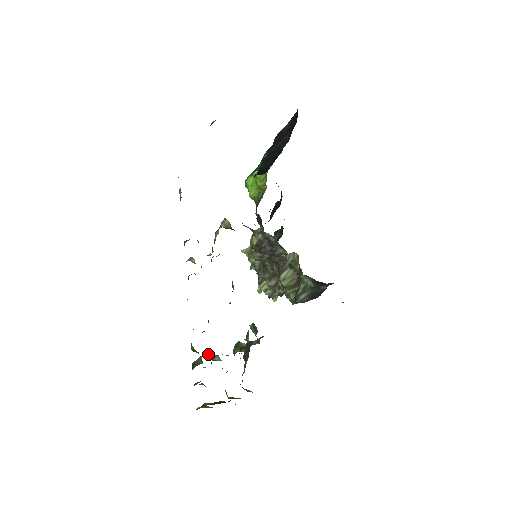
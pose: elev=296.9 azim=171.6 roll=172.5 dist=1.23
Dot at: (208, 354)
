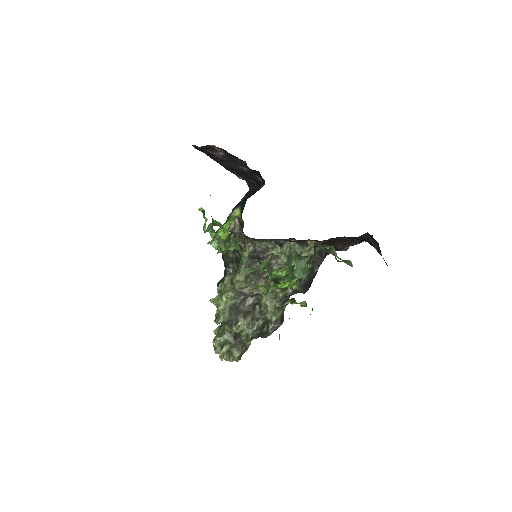
Dot at: (287, 256)
